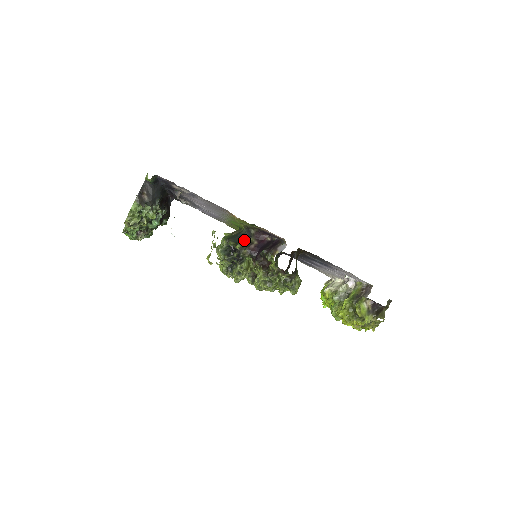
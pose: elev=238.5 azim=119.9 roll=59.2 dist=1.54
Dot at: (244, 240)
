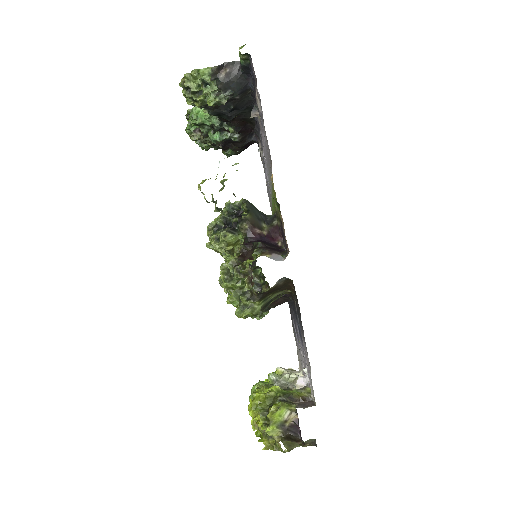
Dot at: (258, 219)
